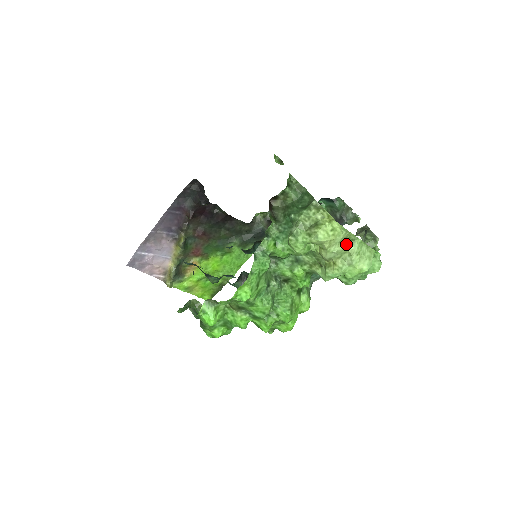
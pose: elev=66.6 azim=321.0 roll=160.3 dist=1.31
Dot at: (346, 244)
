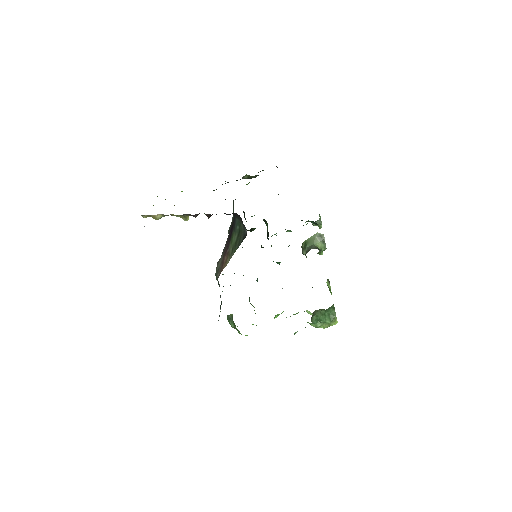
Dot at: occluded
